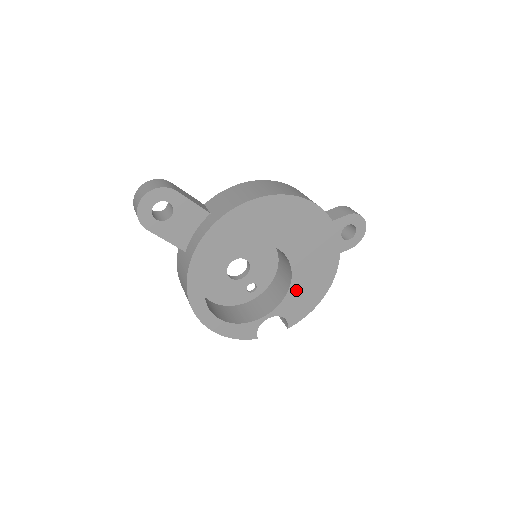
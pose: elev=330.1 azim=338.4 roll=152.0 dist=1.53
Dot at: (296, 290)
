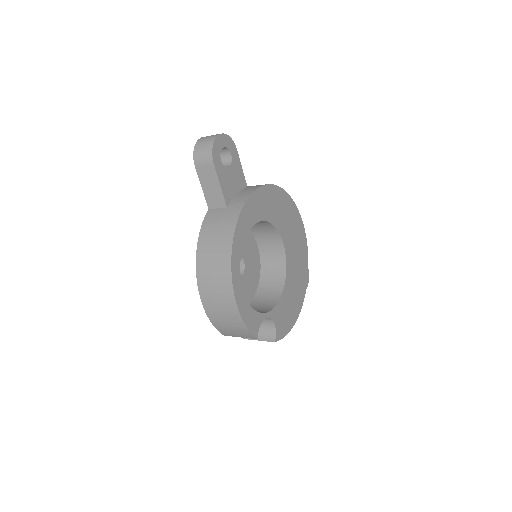
Dot at: (285, 298)
